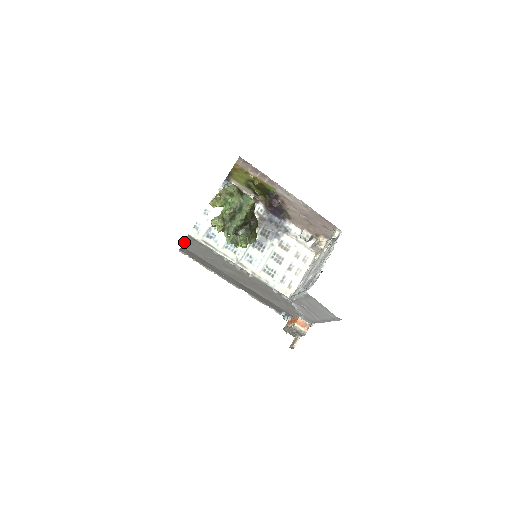
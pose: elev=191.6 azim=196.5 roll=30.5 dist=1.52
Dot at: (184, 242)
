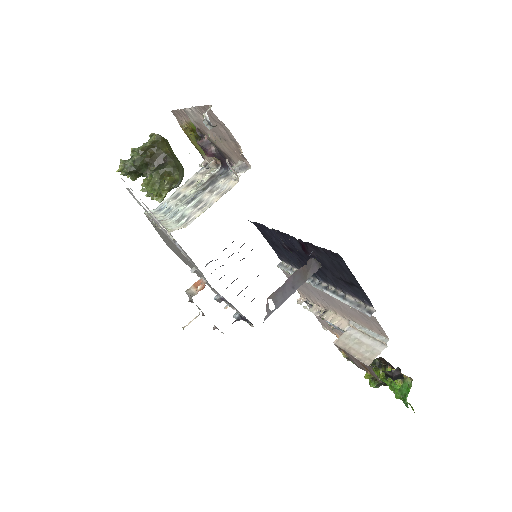
Dot at: occluded
